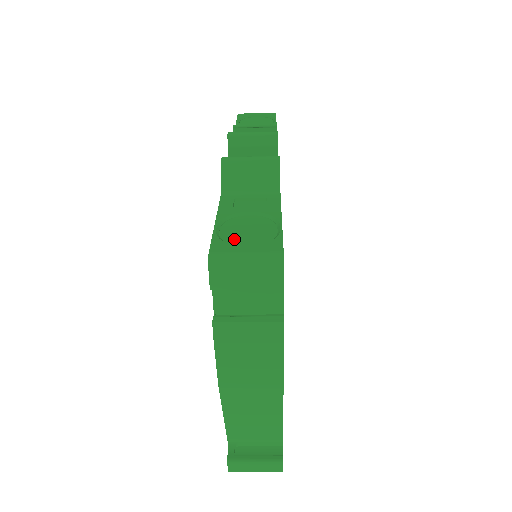
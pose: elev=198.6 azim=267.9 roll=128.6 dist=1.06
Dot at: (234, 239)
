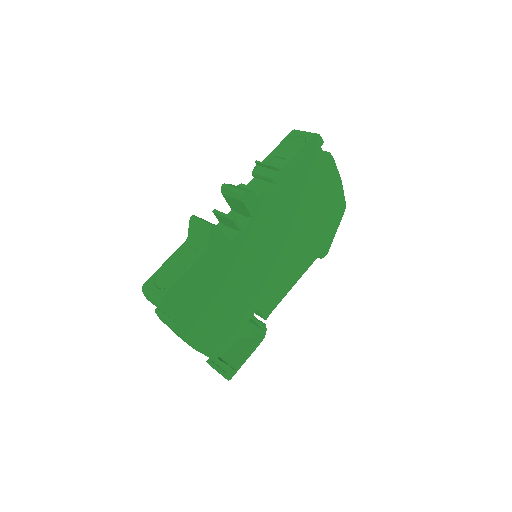
Dot at: (160, 279)
